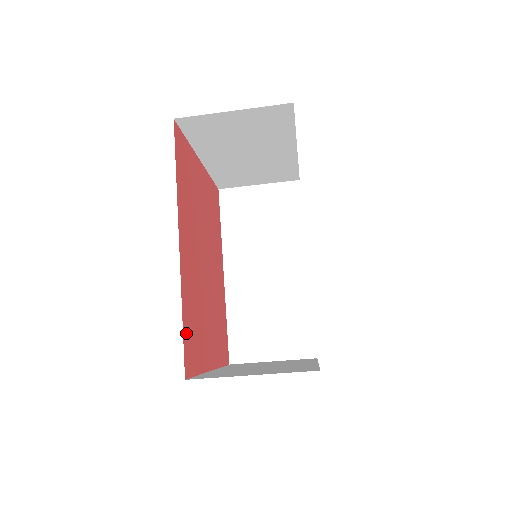
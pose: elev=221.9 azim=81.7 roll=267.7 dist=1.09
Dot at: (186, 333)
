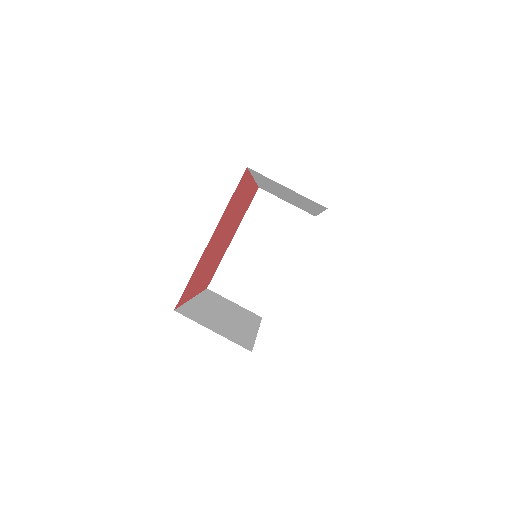
Dot at: (246, 178)
